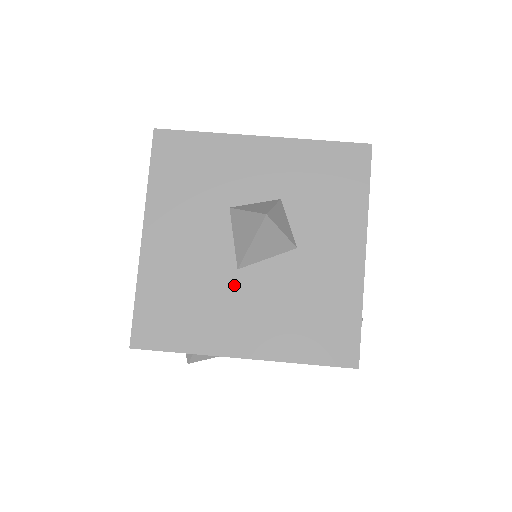
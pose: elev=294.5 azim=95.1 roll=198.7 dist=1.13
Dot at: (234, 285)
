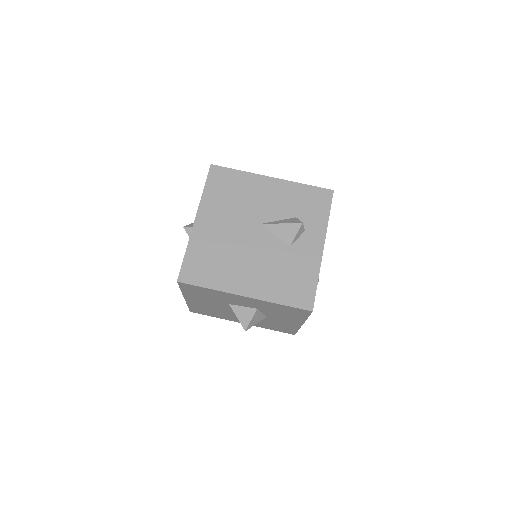
Dot at: (235, 315)
